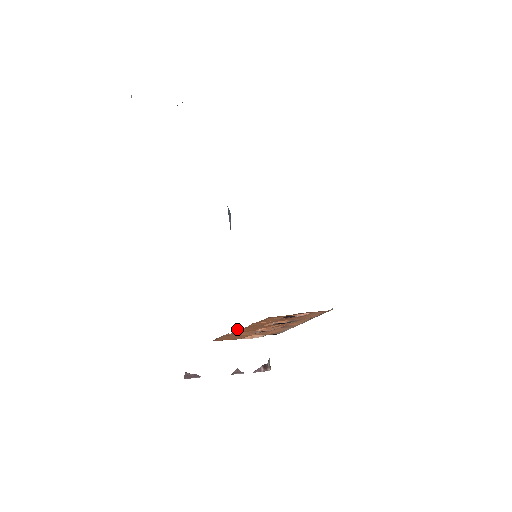
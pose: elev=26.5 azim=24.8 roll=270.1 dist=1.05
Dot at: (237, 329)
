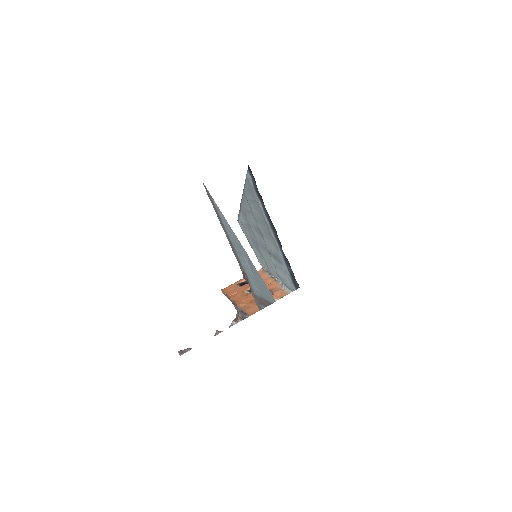
Dot at: (237, 304)
